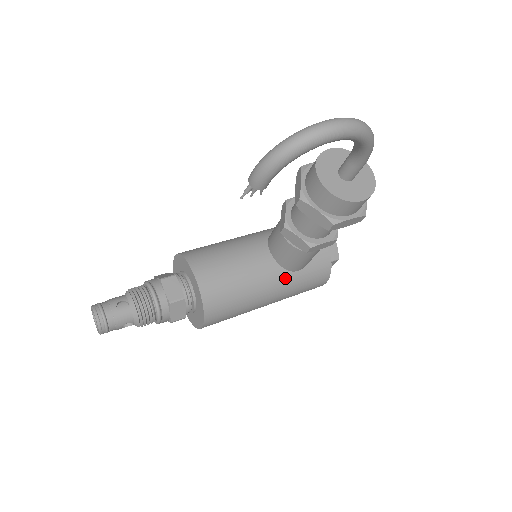
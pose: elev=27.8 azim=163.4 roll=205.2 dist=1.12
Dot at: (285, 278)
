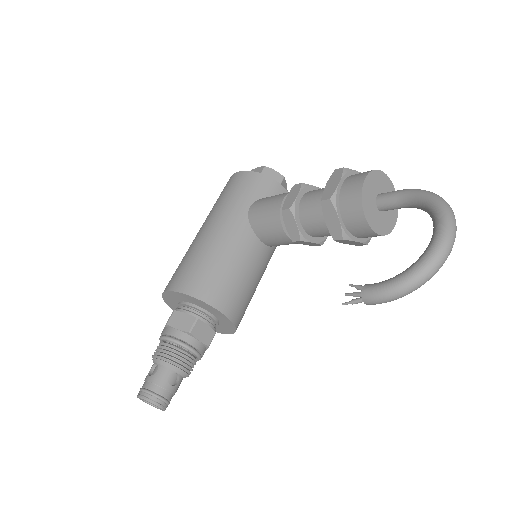
Dot at: (273, 252)
